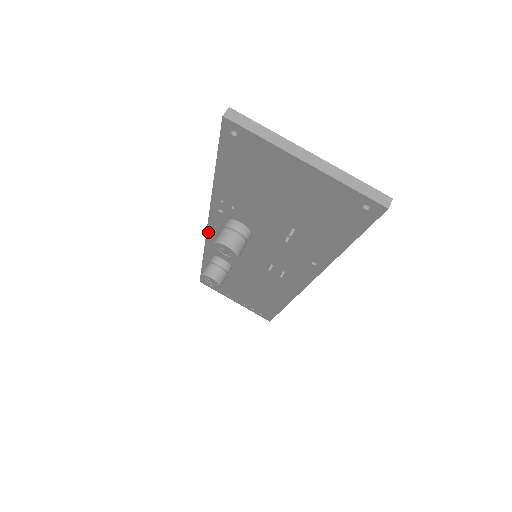
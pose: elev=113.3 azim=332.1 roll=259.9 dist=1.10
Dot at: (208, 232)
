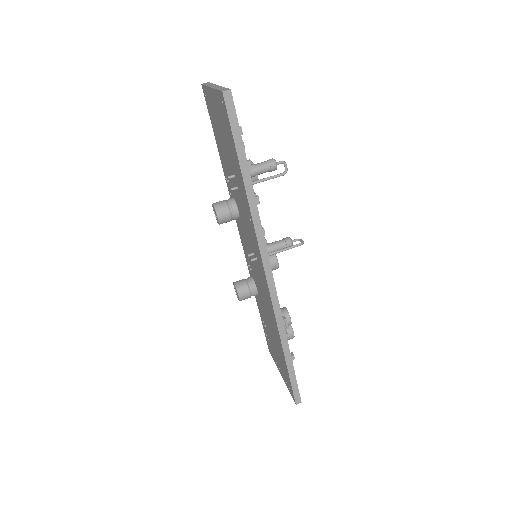
Dot at: (240, 237)
